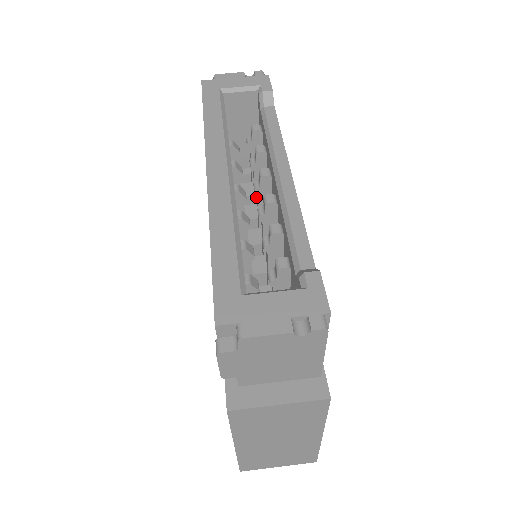
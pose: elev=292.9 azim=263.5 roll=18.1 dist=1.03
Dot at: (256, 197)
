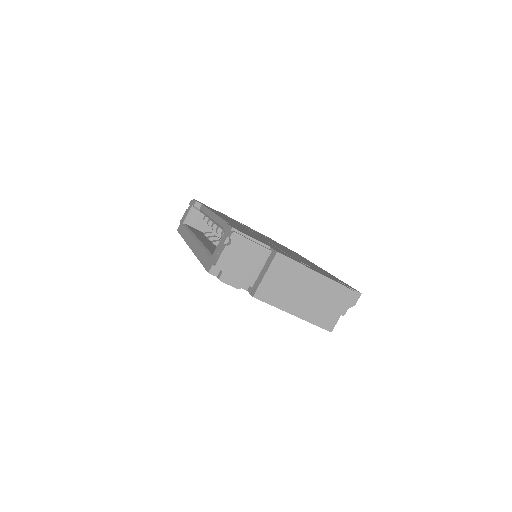
Dot at: occluded
